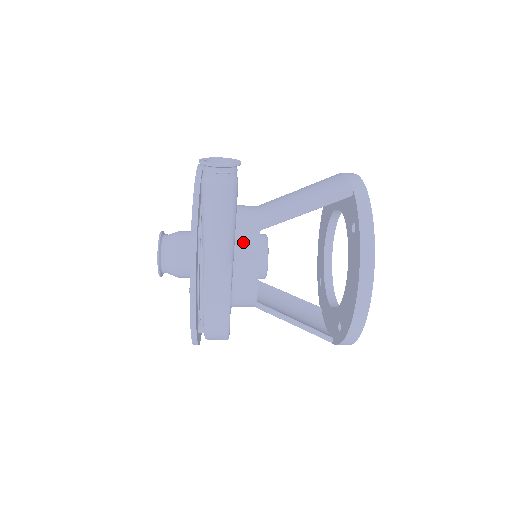
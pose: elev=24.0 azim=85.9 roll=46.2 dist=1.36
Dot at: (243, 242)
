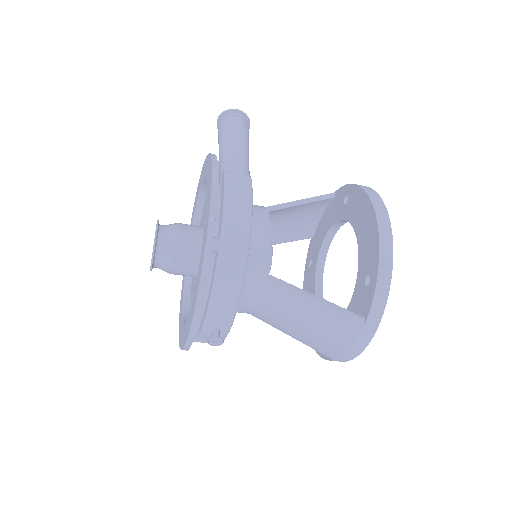
Dot at: occluded
